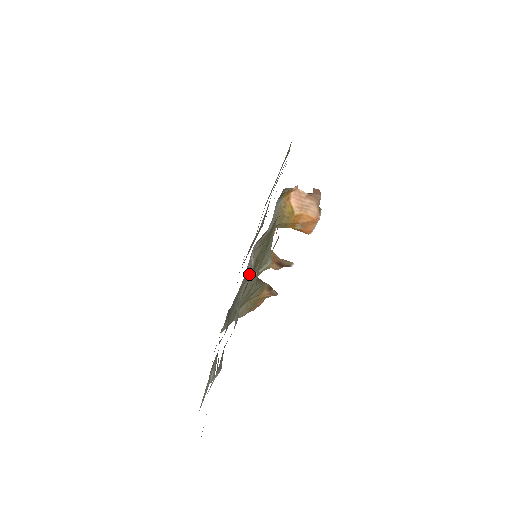
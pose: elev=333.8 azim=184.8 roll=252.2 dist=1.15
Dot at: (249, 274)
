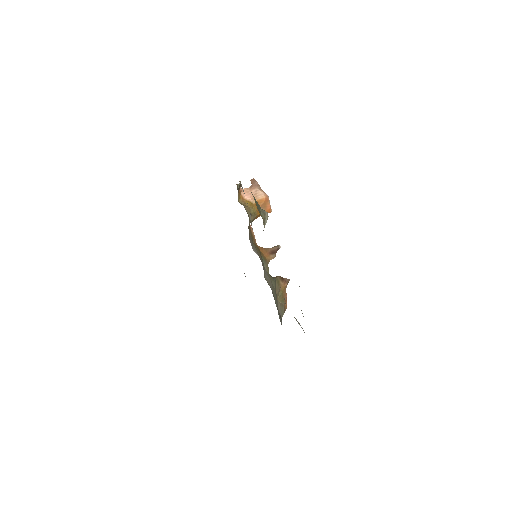
Dot at: occluded
